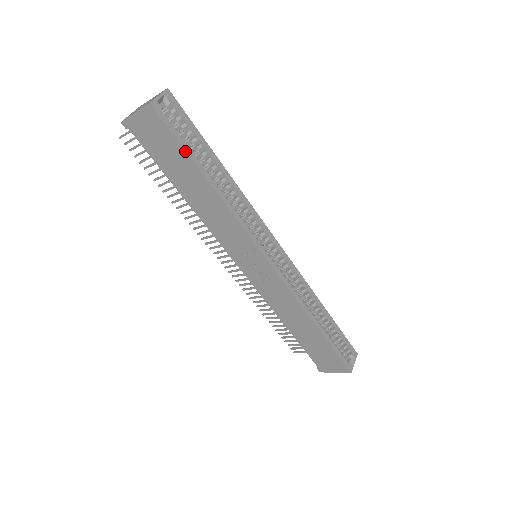
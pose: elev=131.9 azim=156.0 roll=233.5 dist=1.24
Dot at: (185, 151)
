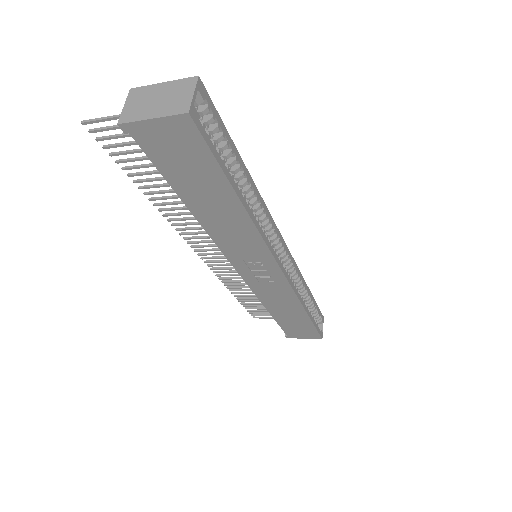
Dot at: (222, 171)
